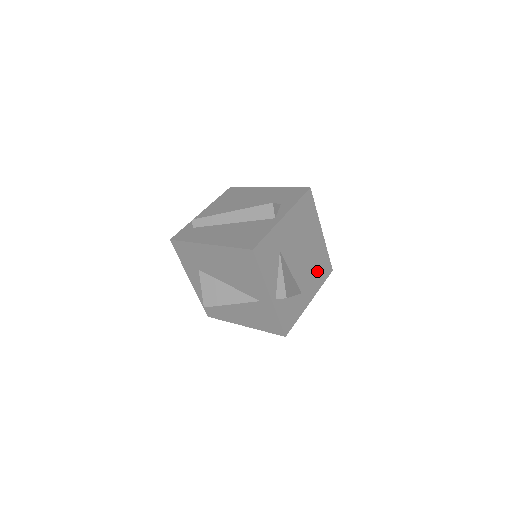
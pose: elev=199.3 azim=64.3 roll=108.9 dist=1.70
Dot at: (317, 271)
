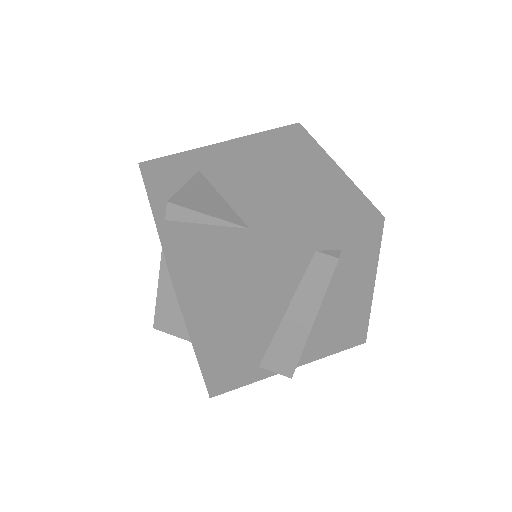
Dot at: (315, 209)
